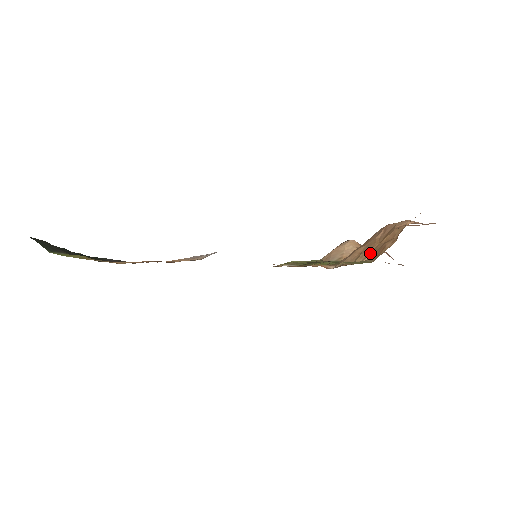
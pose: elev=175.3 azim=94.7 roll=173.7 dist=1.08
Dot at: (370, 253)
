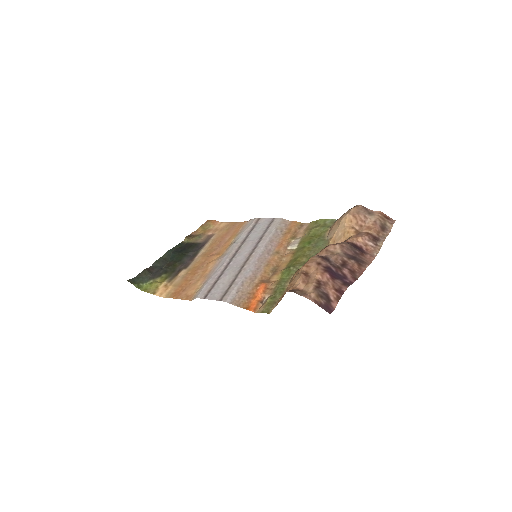
Dot at: occluded
